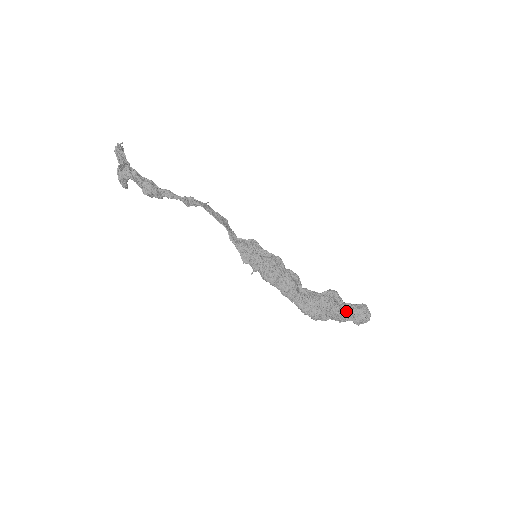
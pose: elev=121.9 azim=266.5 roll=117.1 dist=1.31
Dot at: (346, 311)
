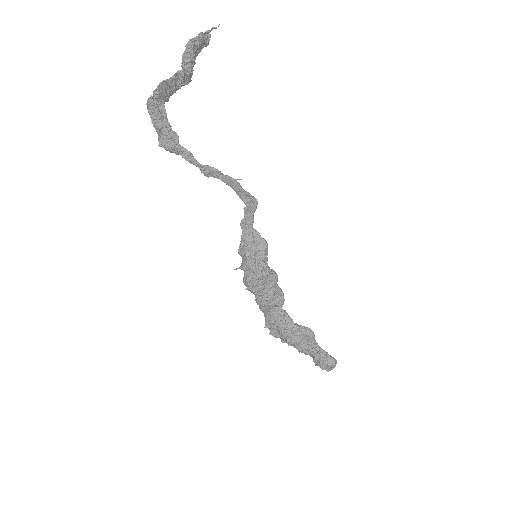
Dot at: (310, 351)
